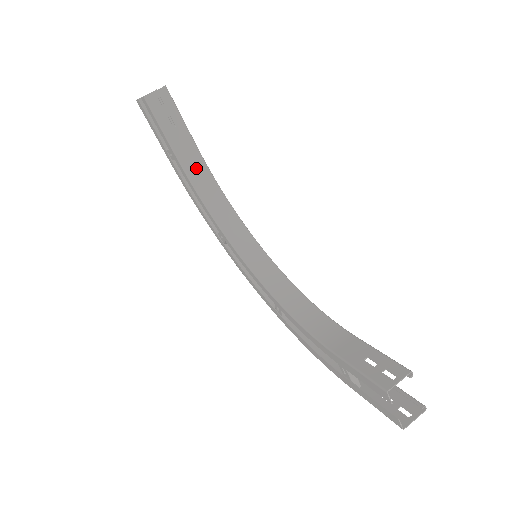
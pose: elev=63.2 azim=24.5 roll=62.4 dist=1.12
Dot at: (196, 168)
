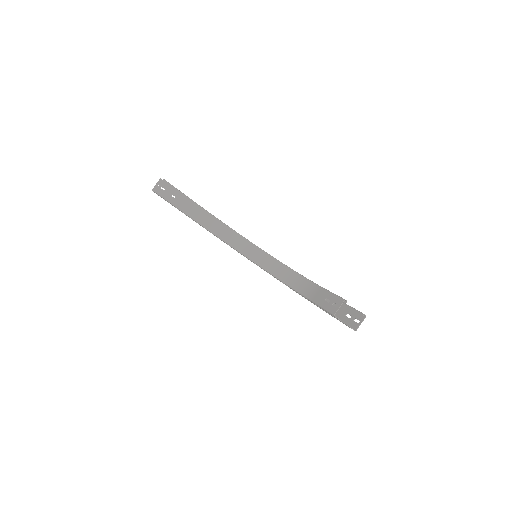
Dot at: (202, 216)
